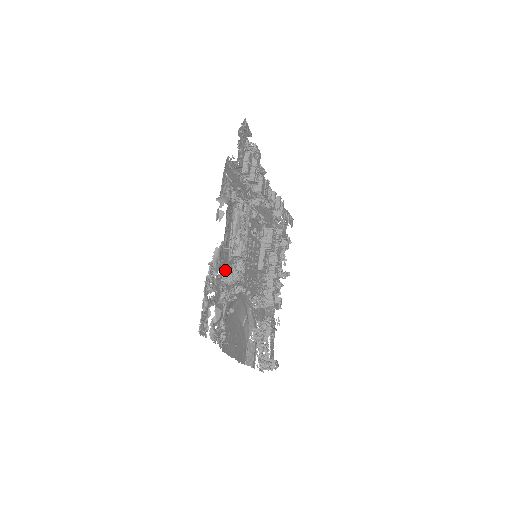
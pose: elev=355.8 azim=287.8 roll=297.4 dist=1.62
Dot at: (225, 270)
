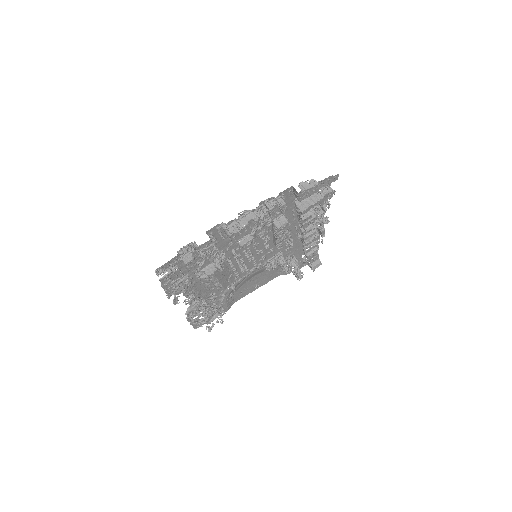
Dot at: (209, 296)
